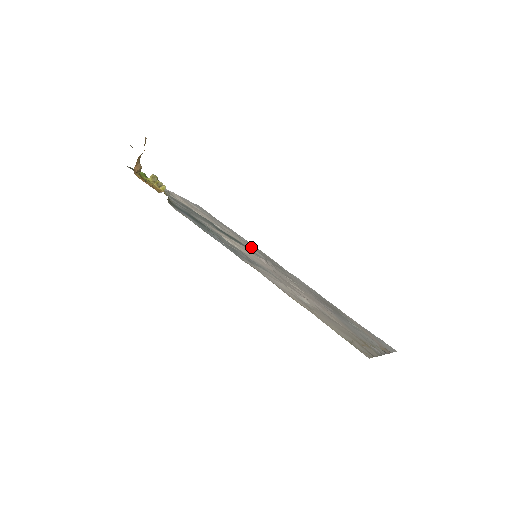
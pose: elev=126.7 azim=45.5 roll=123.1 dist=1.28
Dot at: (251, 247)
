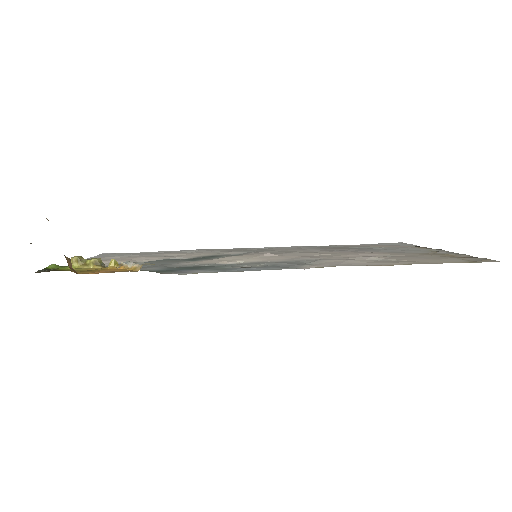
Dot at: (216, 252)
